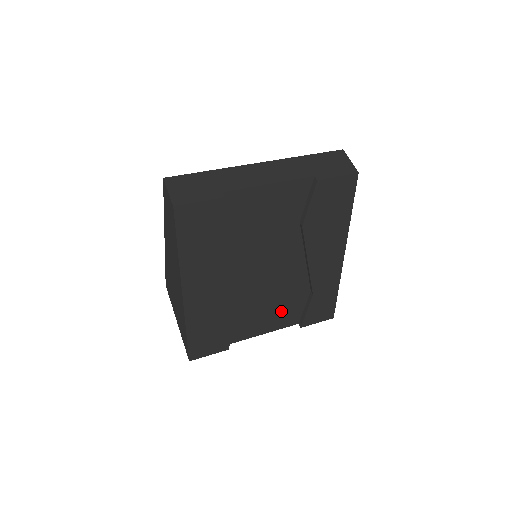
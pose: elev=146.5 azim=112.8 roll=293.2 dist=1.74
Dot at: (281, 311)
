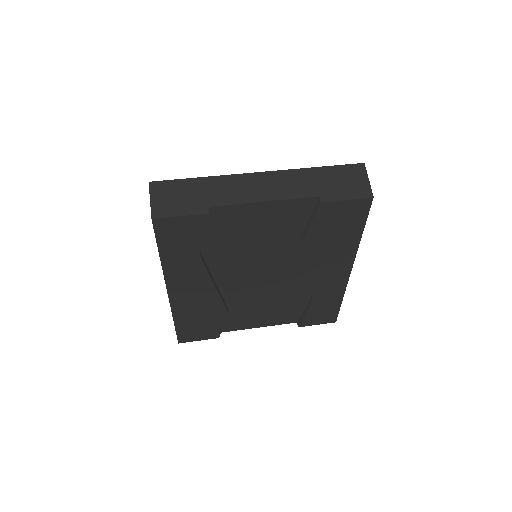
Dot at: (277, 311)
